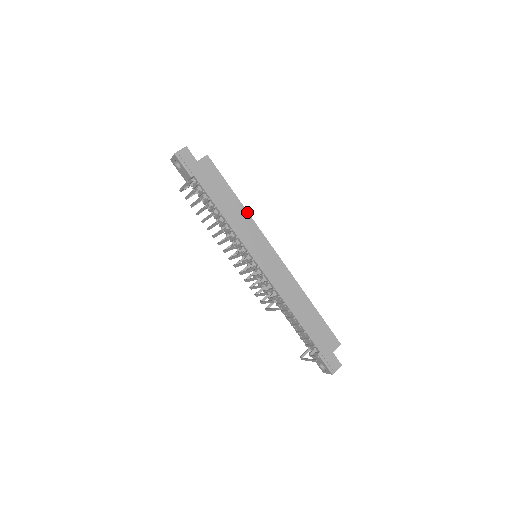
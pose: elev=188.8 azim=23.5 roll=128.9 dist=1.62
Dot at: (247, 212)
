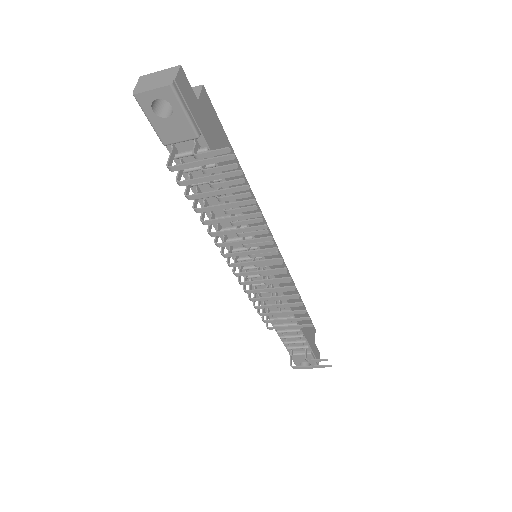
Dot at: occluded
